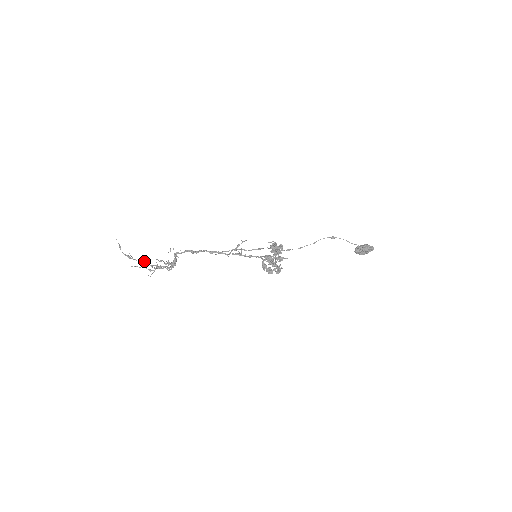
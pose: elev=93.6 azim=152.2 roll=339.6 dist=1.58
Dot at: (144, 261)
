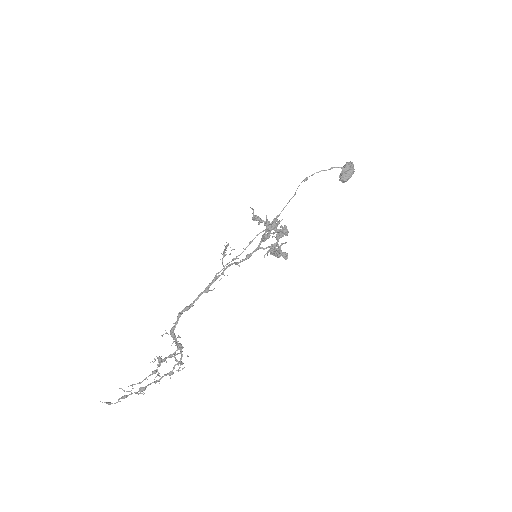
Dot at: occluded
